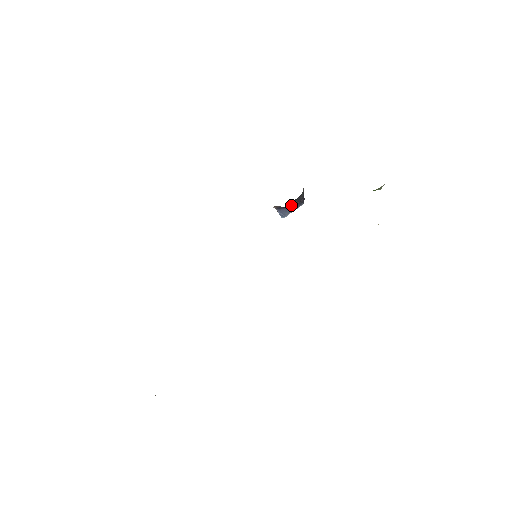
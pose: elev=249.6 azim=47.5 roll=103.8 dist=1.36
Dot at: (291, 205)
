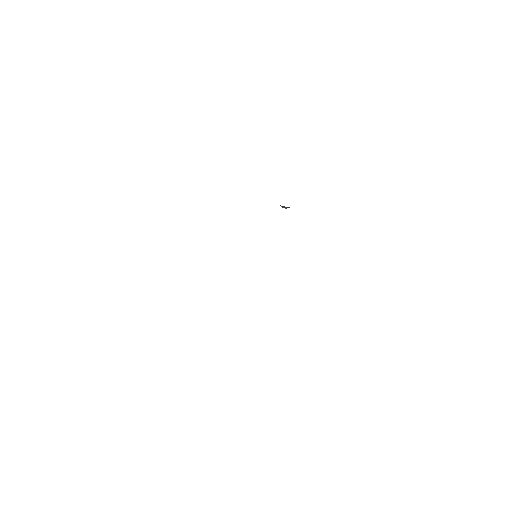
Dot at: occluded
